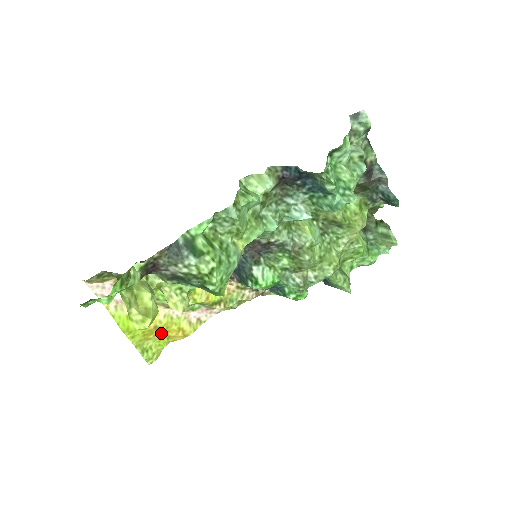
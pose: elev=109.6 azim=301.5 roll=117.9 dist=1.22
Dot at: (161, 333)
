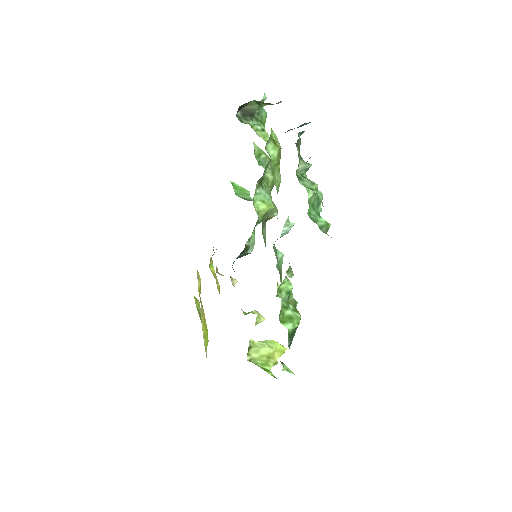
Dot at: occluded
